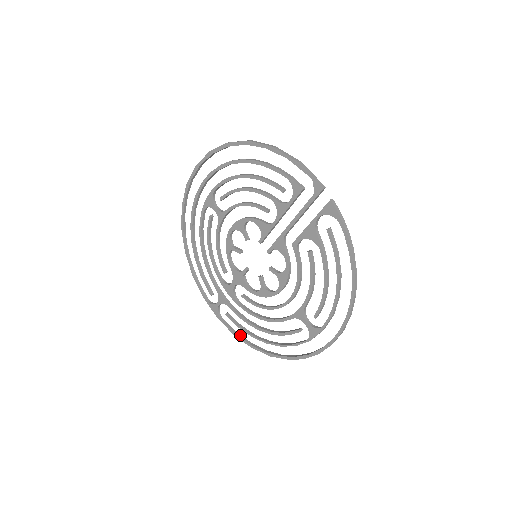
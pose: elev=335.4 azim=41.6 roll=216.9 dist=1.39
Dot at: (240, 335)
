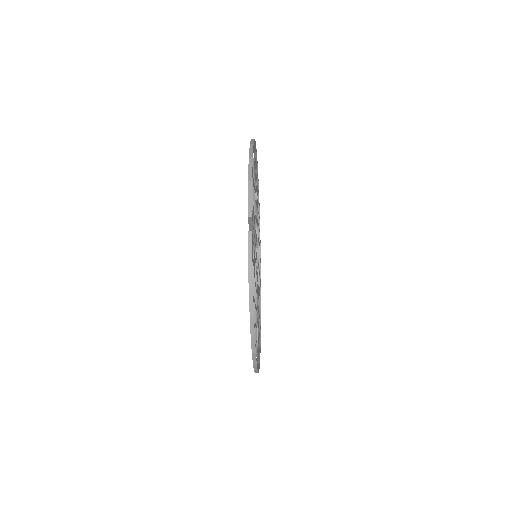
Dot at: occluded
